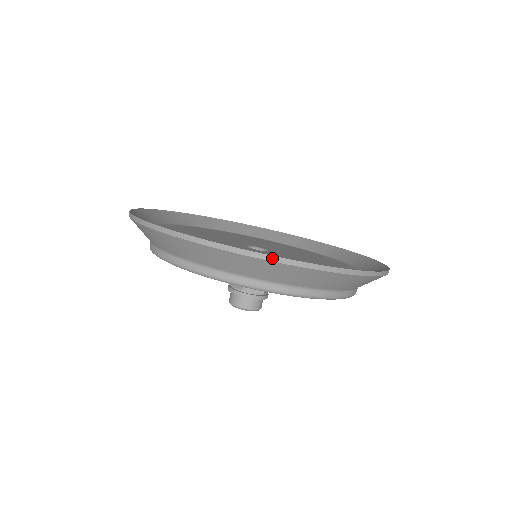
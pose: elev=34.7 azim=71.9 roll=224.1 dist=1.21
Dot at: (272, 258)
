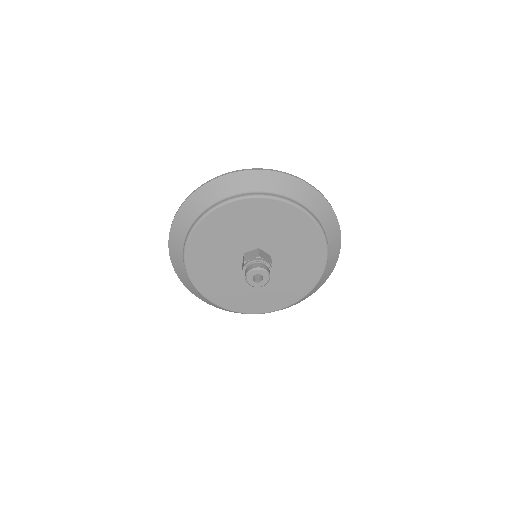
Dot at: (206, 183)
